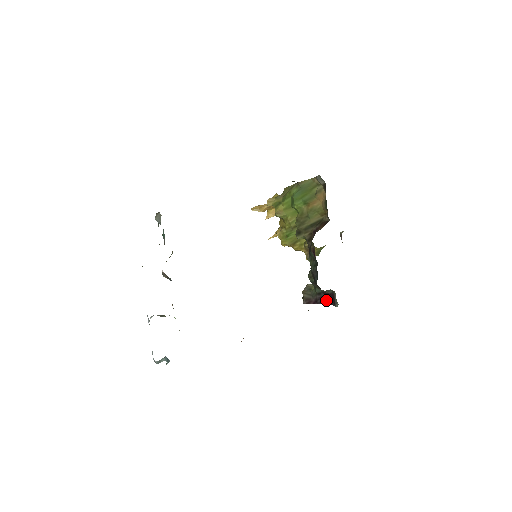
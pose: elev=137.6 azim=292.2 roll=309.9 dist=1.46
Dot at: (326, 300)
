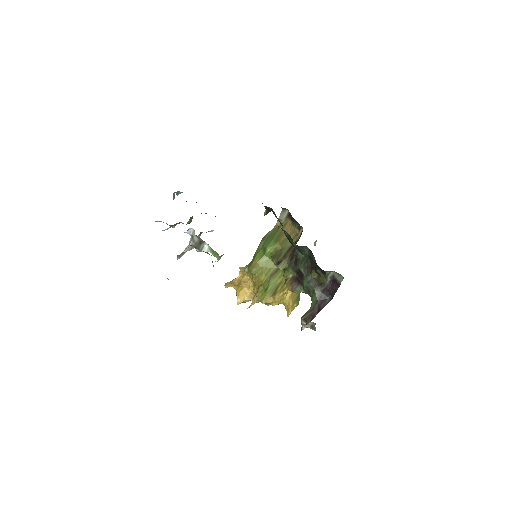
Dot at: (328, 300)
